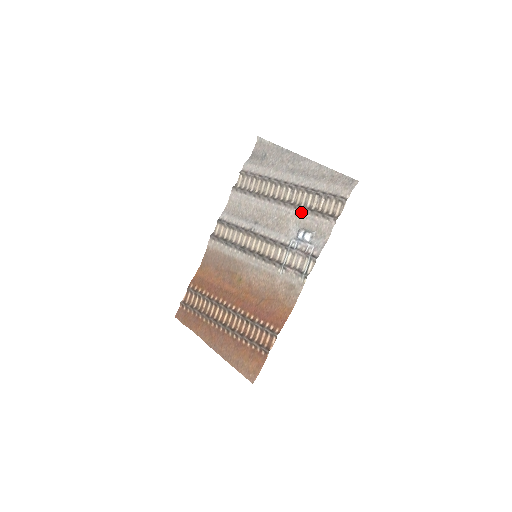
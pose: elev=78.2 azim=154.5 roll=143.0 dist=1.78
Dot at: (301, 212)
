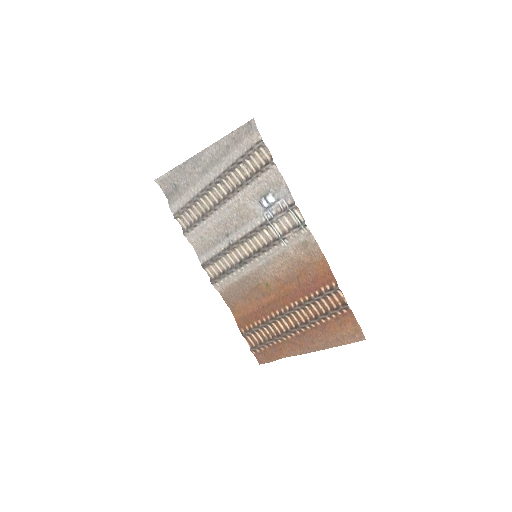
Dot at: (245, 189)
